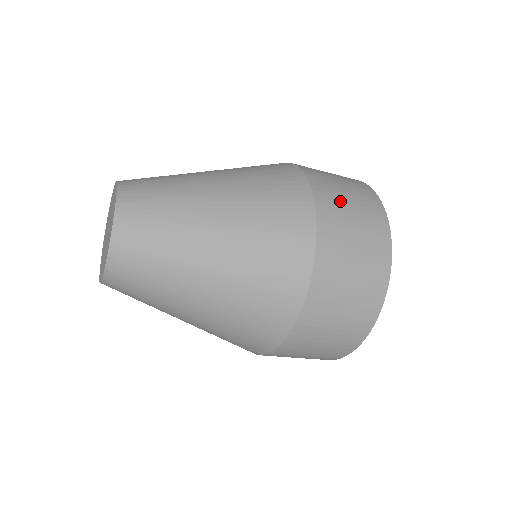
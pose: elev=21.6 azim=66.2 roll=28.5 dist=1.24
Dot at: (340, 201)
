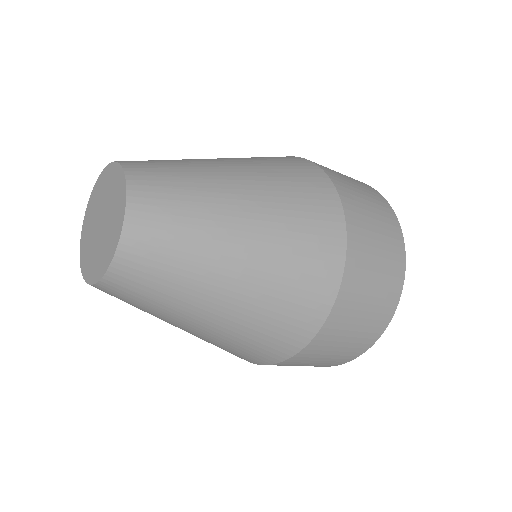
Dot at: (336, 172)
